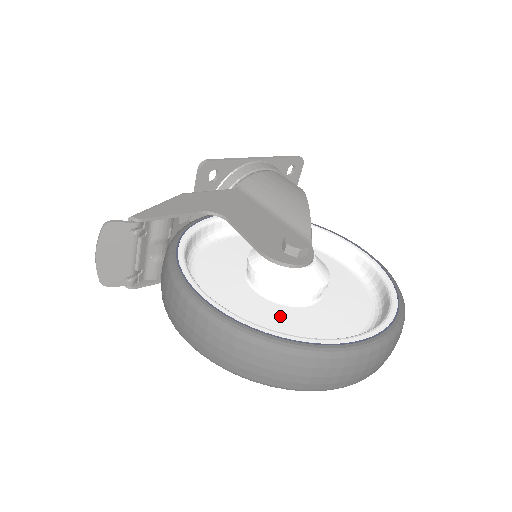
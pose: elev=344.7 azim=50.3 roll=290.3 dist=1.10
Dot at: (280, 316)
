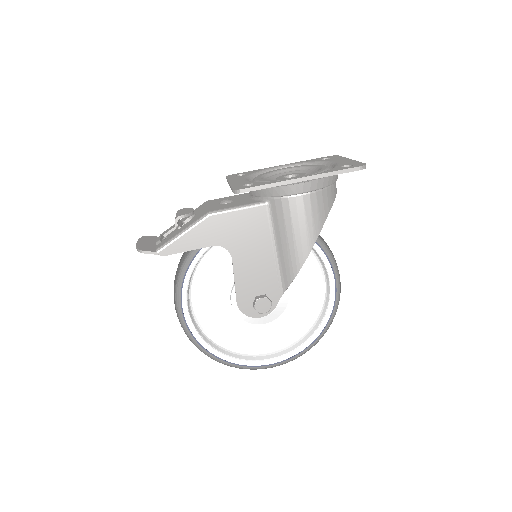
Dot at: (236, 324)
